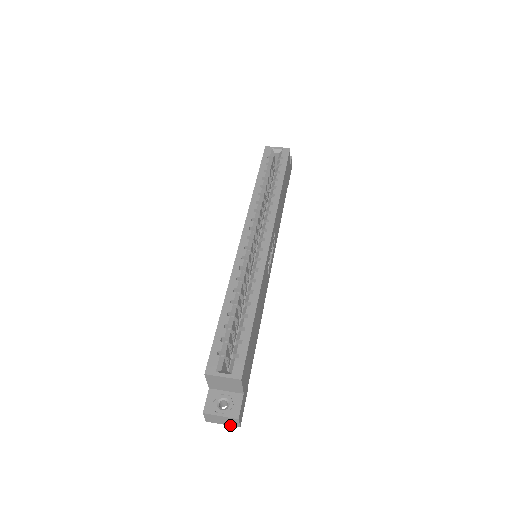
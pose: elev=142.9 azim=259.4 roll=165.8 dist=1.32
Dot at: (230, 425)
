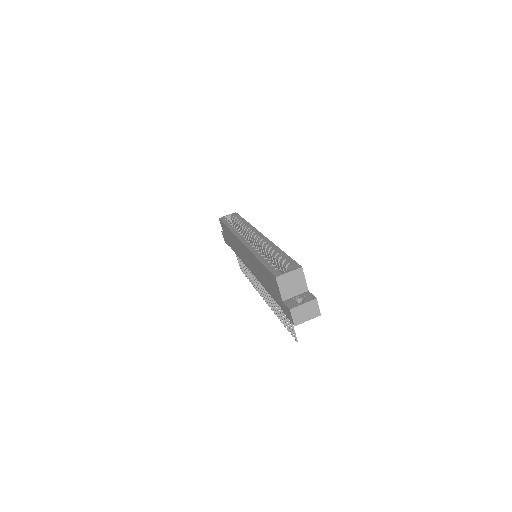
Dot at: (313, 318)
